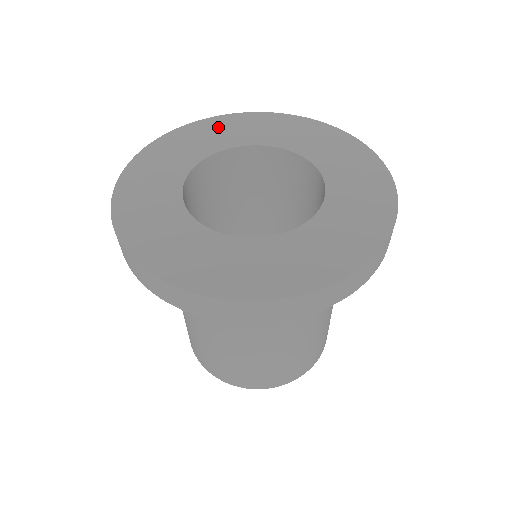
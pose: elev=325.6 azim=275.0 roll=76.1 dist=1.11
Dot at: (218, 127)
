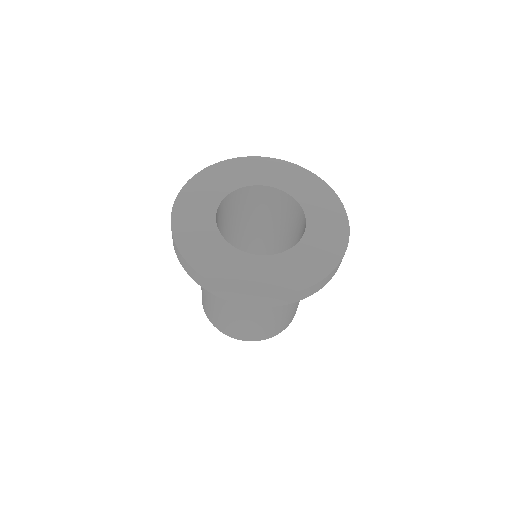
Dot at: (254, 166)
